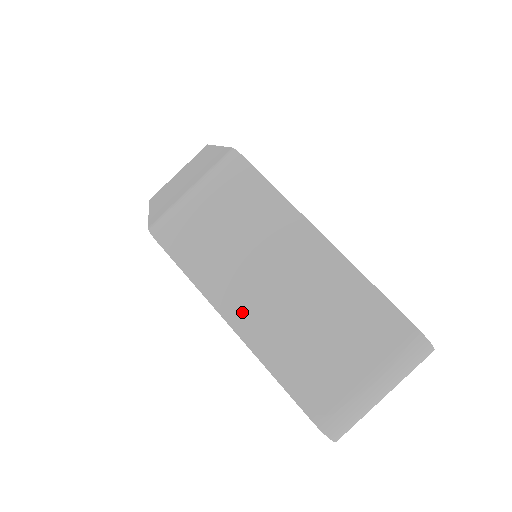
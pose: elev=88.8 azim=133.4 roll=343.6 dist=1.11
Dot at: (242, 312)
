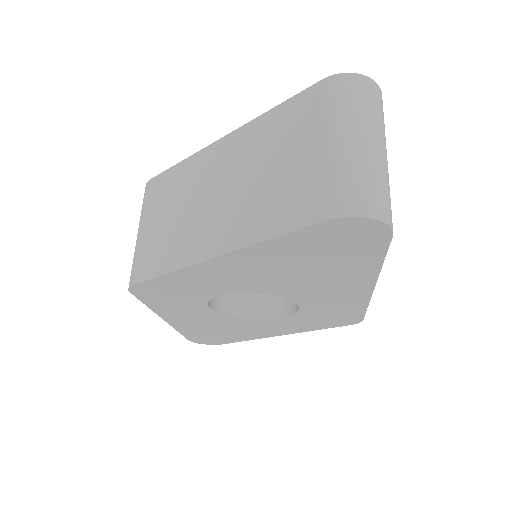
Dot at: (212, 240)
